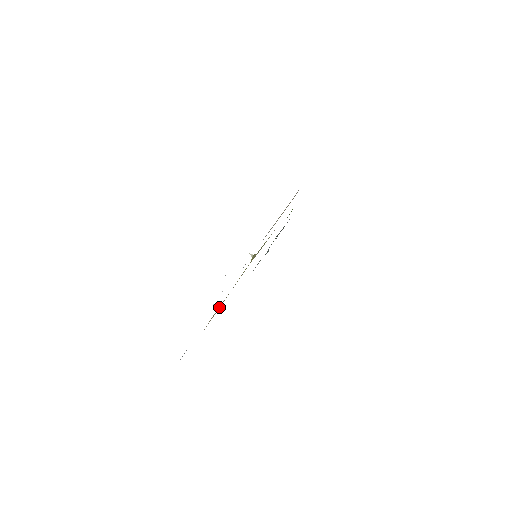
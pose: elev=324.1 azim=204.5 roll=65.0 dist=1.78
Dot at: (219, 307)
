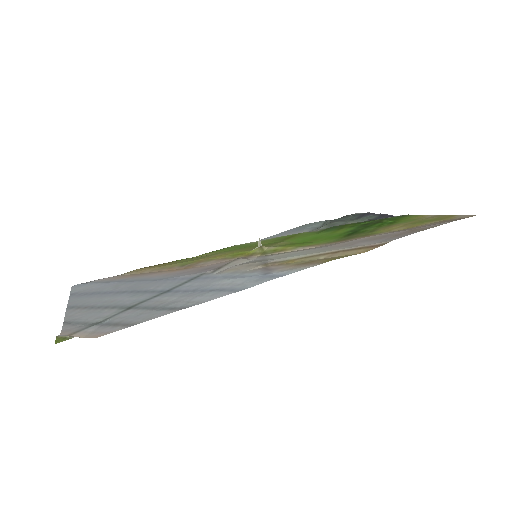
Dot at: (163, 268)
